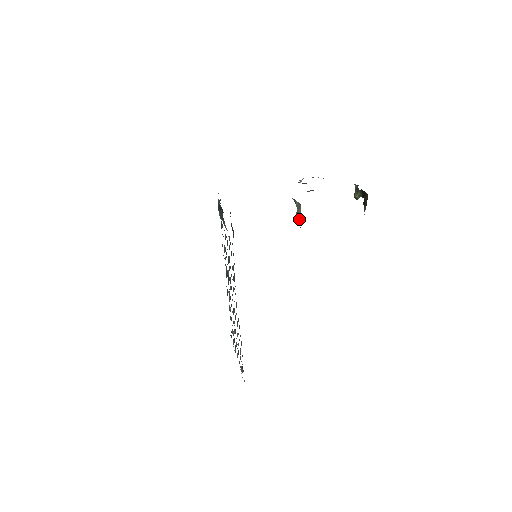
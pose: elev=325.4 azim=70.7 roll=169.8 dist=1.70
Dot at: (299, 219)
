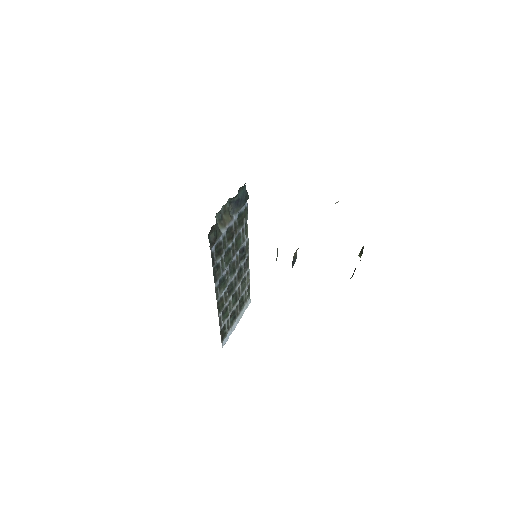
Dot at: occluded
